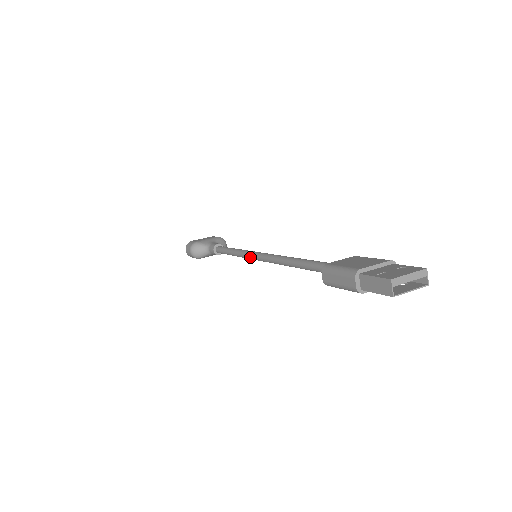
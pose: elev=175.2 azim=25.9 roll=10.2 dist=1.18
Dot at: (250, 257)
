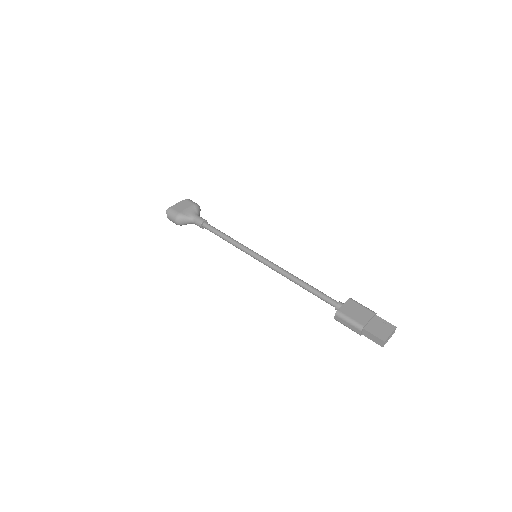
Dot at: (251, 256)
